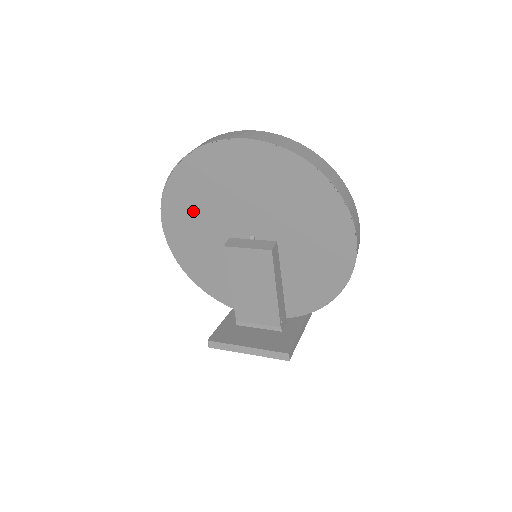
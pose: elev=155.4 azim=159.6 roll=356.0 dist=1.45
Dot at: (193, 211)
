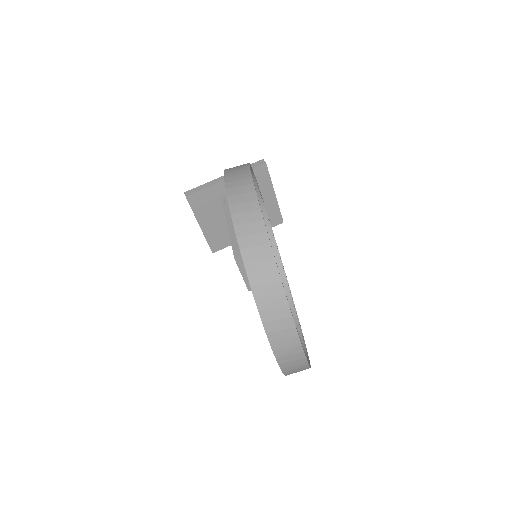
Dot at: occluded
